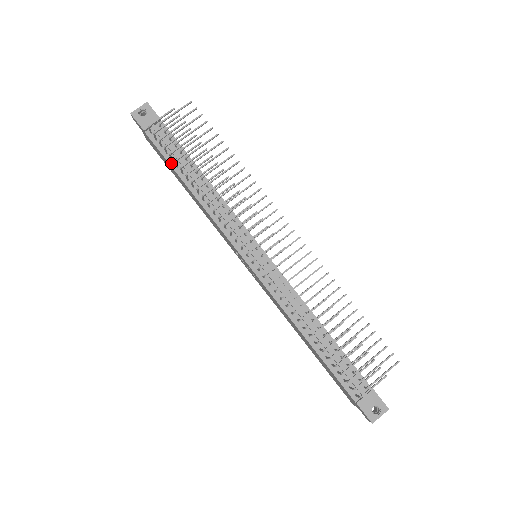
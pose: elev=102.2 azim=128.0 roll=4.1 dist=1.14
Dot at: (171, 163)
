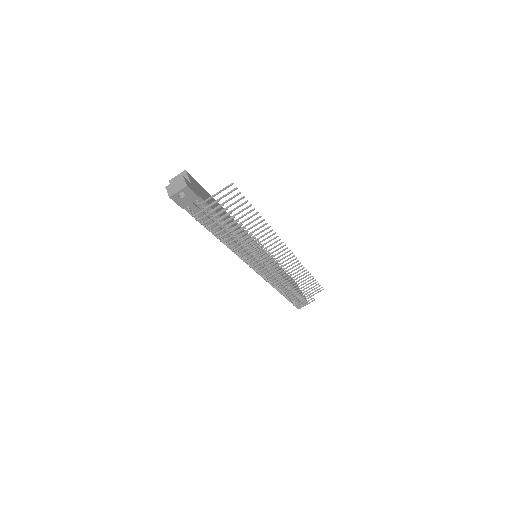
Dot at: occluded
